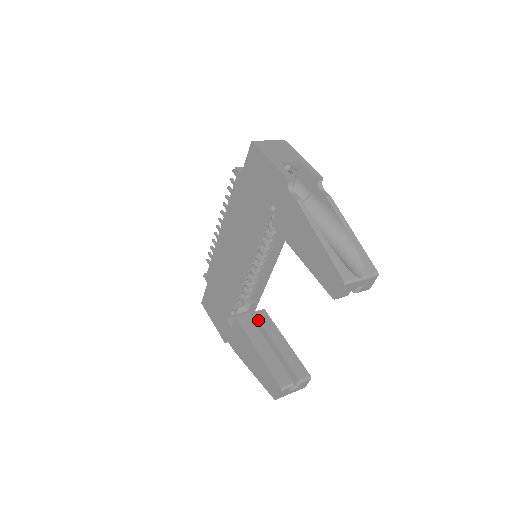
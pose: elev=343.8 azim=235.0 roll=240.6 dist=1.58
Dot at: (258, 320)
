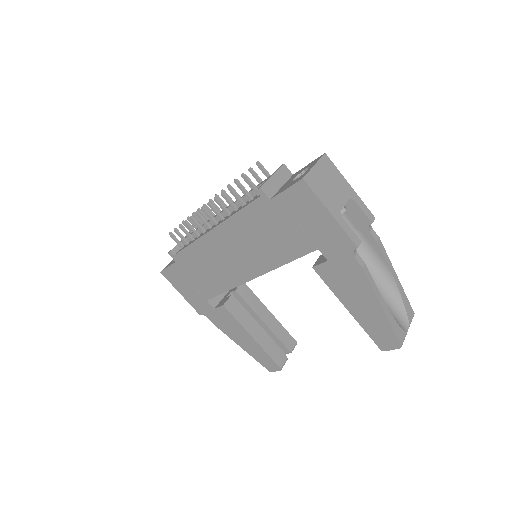
Dot at: (242, 299)
